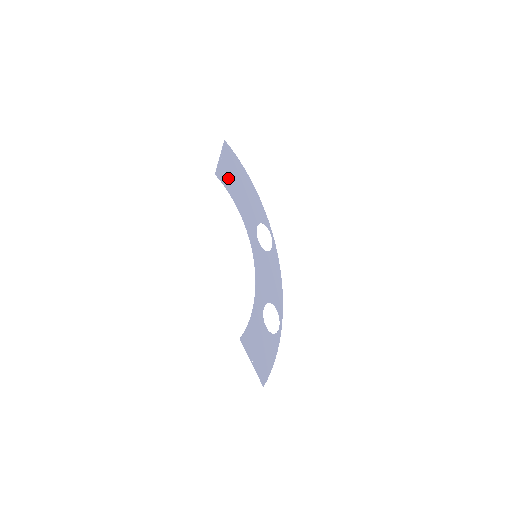
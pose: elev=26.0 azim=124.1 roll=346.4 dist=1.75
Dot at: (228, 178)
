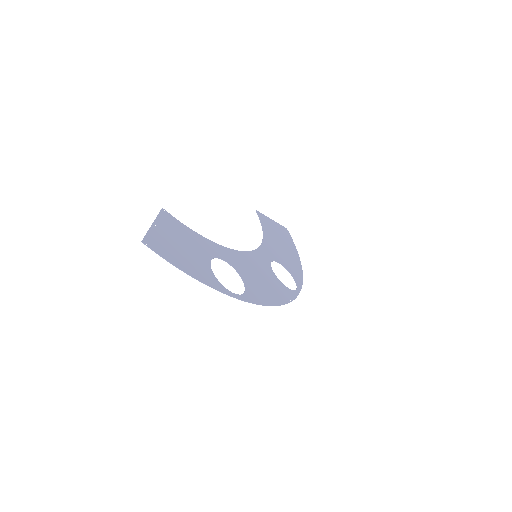
Dot at: (269, 227)
